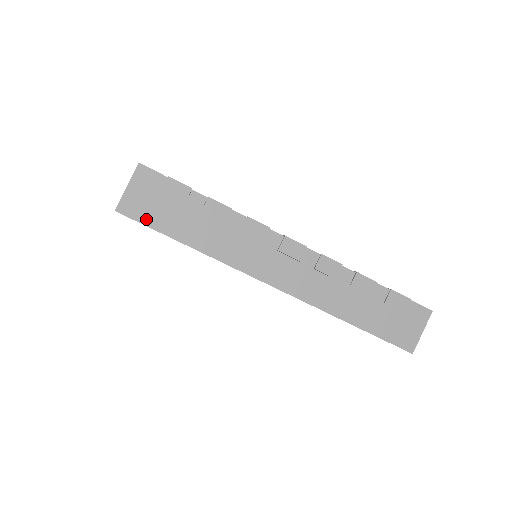
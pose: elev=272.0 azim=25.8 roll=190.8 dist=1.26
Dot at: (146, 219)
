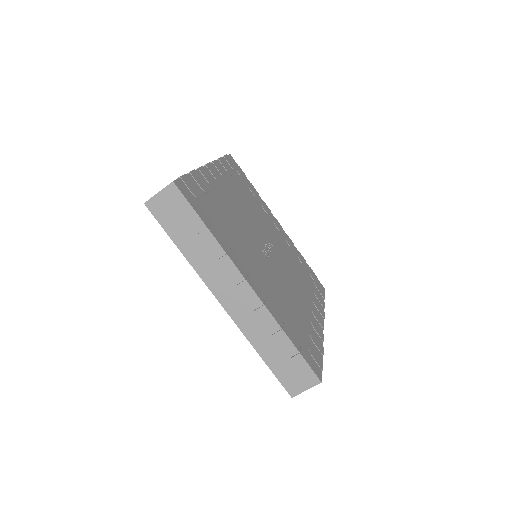
Dot at: (161, 219)
